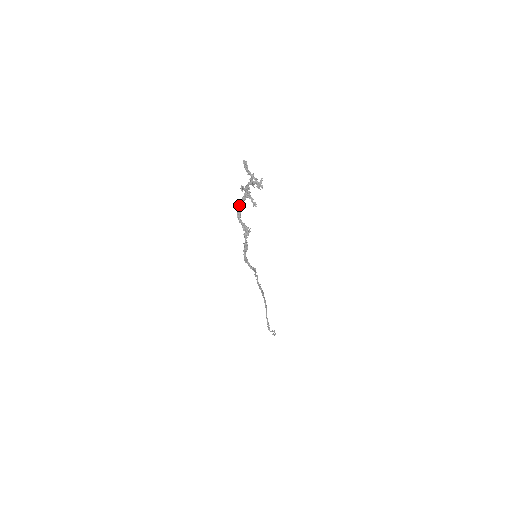
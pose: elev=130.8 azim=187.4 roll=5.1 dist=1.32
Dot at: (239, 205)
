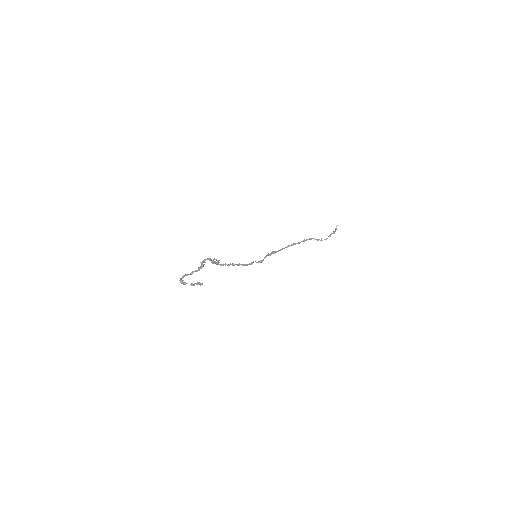
Dot at: (211, 262)
